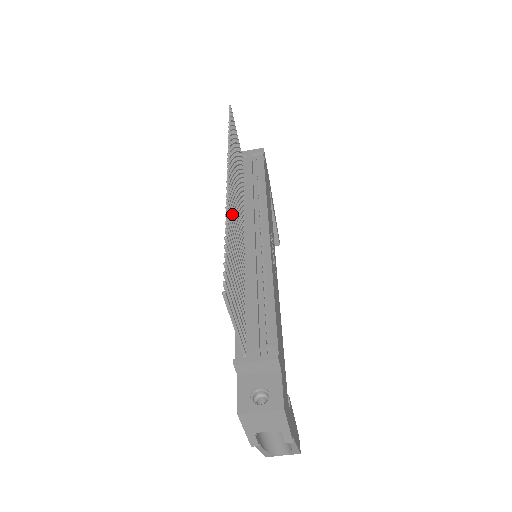
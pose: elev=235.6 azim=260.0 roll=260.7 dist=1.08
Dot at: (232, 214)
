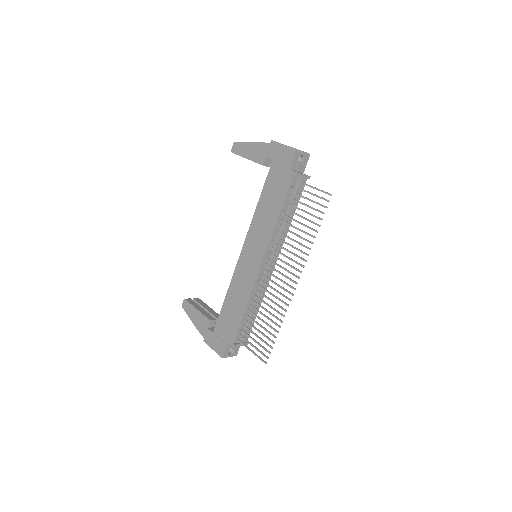
Dot at: (281, 294)
